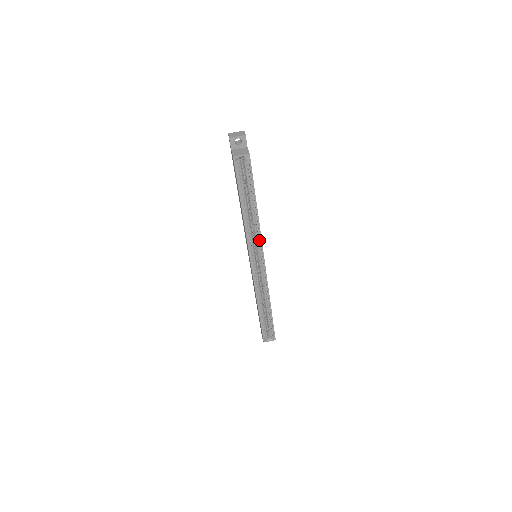
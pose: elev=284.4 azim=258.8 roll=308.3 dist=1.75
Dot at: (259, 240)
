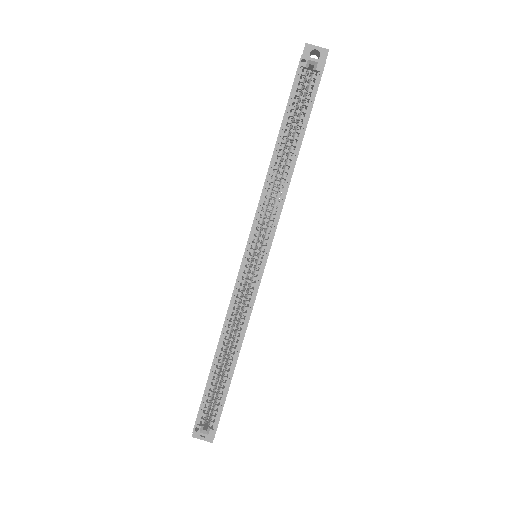
Dot at: (275, 218)
